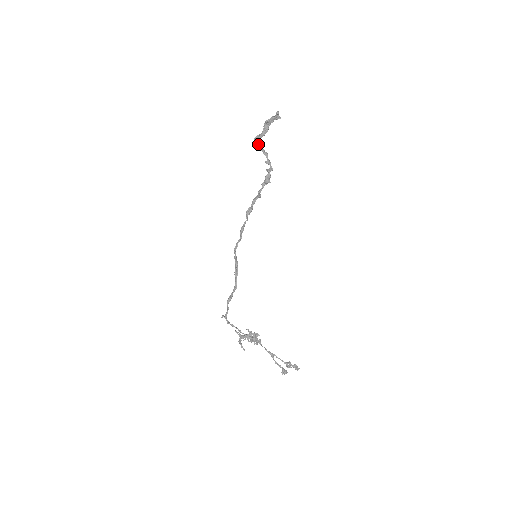
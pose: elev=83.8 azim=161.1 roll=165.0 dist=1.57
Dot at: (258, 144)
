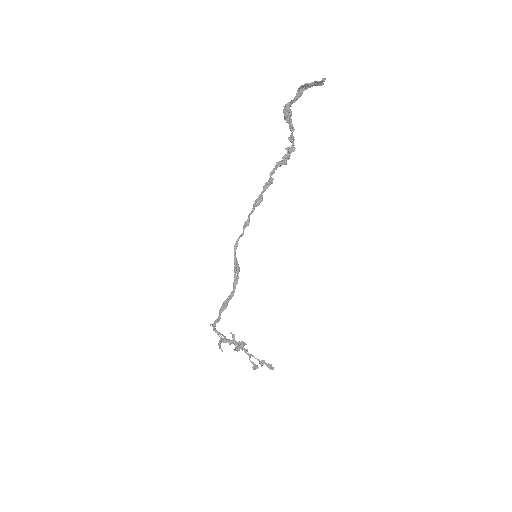
Dot at: (288, 115)
